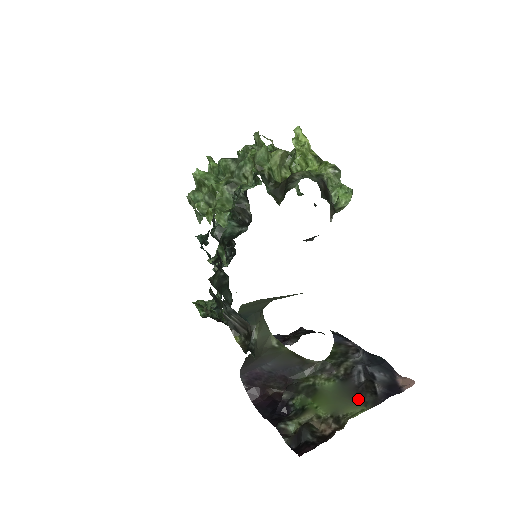
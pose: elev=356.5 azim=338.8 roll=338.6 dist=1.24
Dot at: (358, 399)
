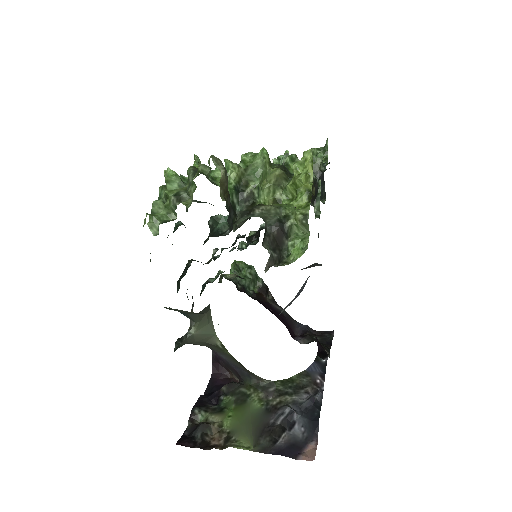
Dot at: (257, 436)
